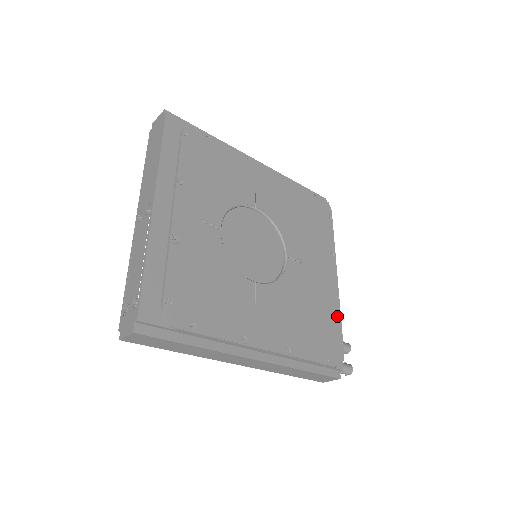
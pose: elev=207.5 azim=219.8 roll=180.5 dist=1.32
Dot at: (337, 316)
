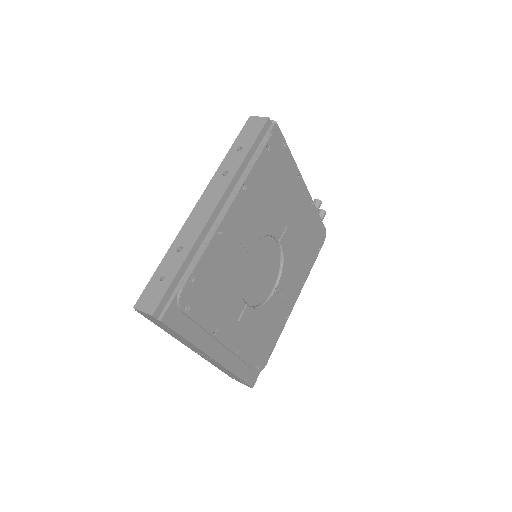
Dot at: (315, 215)
